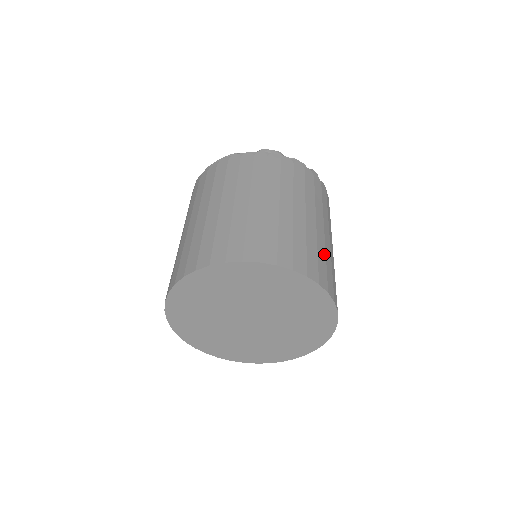
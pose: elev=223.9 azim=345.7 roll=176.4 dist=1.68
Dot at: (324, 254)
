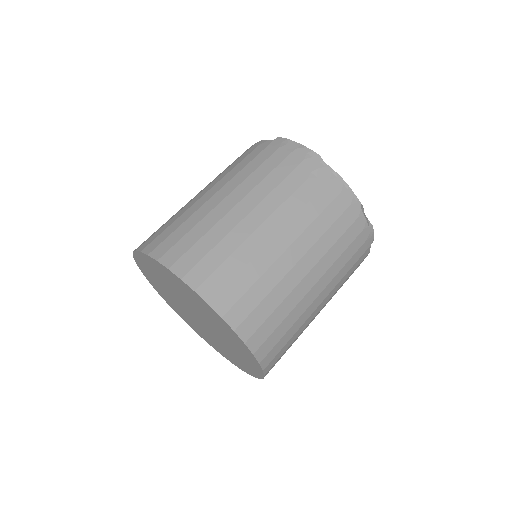
Dot at: occluded
